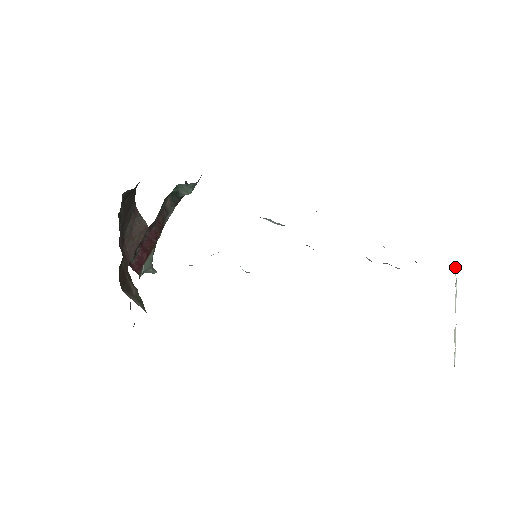
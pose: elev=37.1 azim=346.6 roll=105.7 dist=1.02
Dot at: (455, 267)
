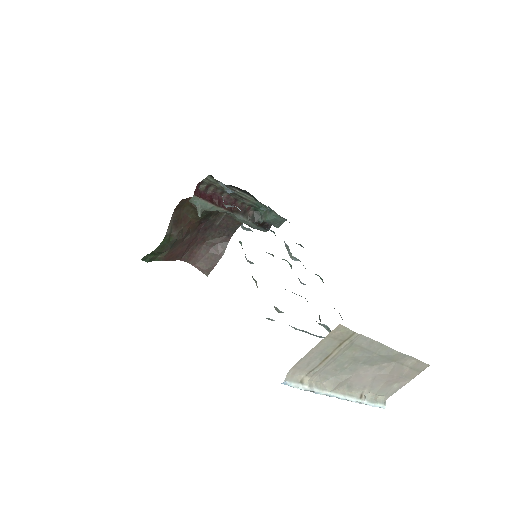
Dot at: (383, 402)
